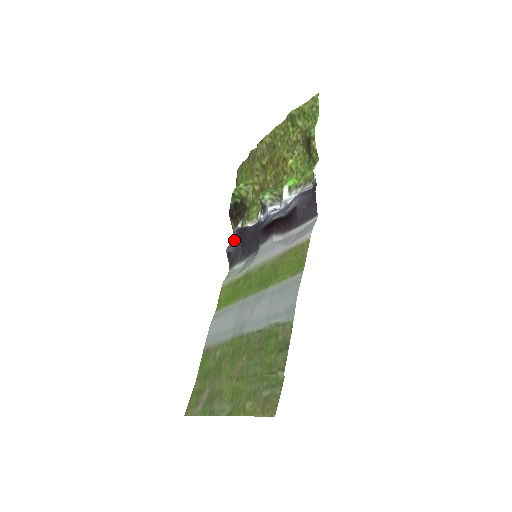
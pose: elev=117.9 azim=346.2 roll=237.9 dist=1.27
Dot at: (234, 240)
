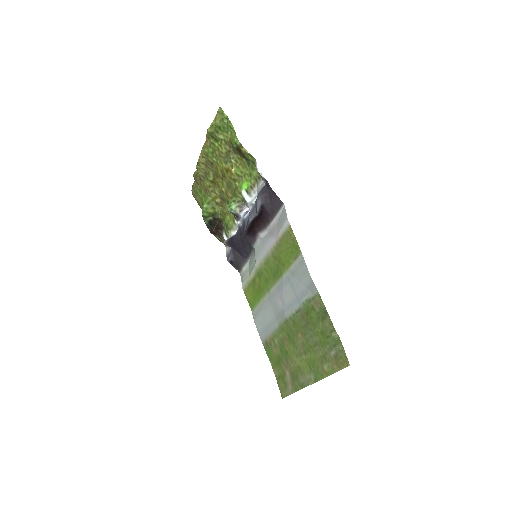
Dot at: (228, 249)
